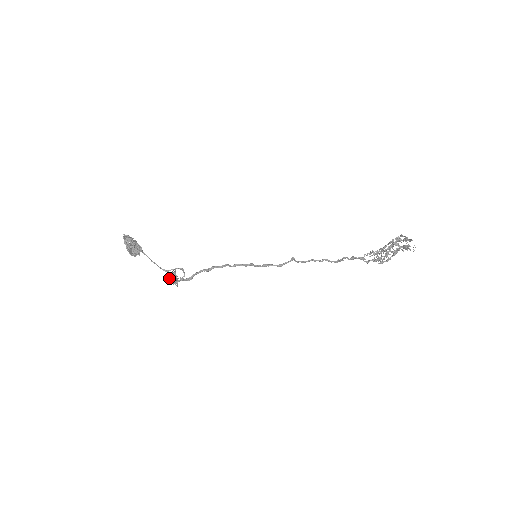
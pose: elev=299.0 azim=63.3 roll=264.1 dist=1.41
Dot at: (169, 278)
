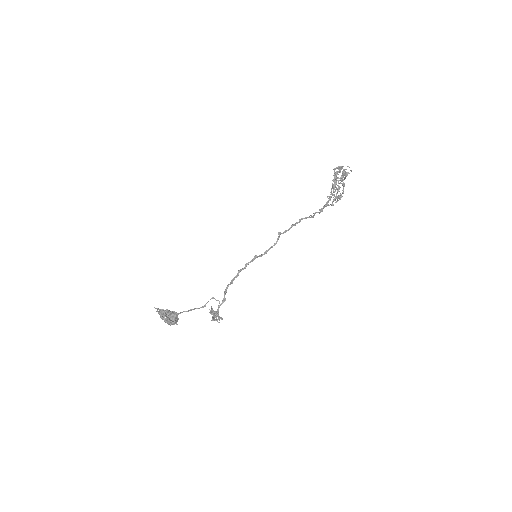
Dot at: (212, 318)
